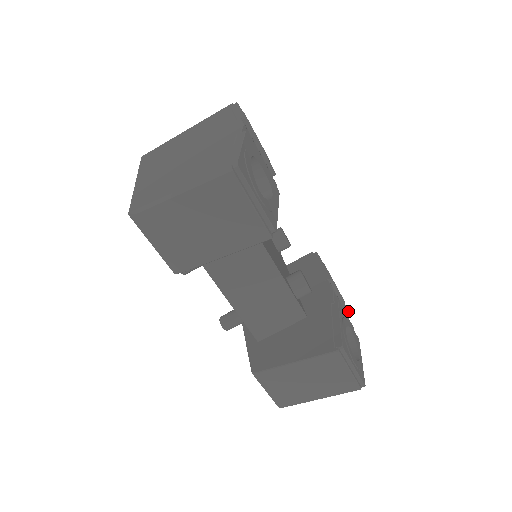
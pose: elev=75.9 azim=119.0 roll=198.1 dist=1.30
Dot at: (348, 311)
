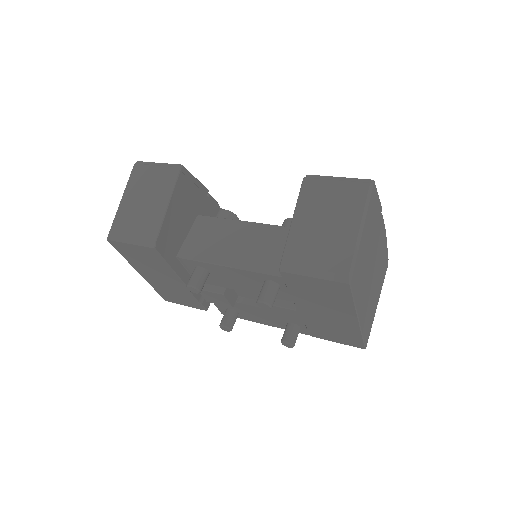
Dot at: occluded
